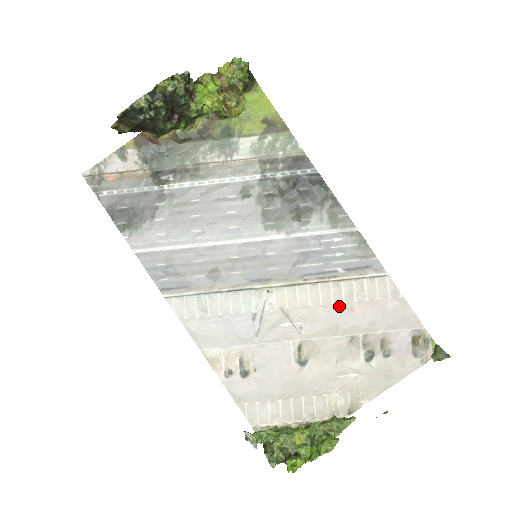
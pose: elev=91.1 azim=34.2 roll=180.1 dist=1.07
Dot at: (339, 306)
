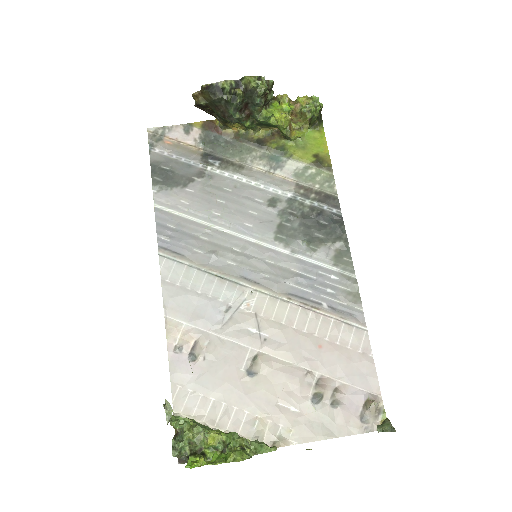
Dot at: (309, 337)
